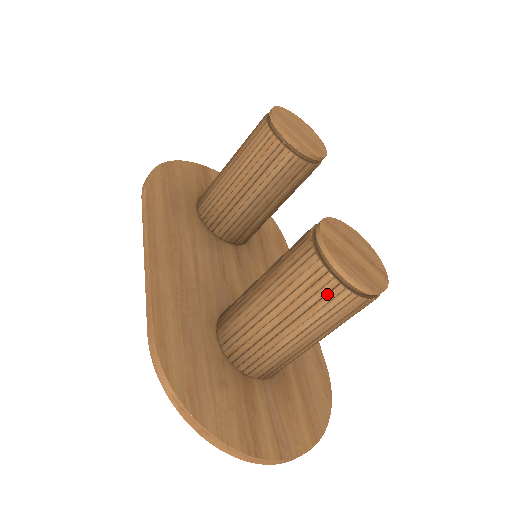
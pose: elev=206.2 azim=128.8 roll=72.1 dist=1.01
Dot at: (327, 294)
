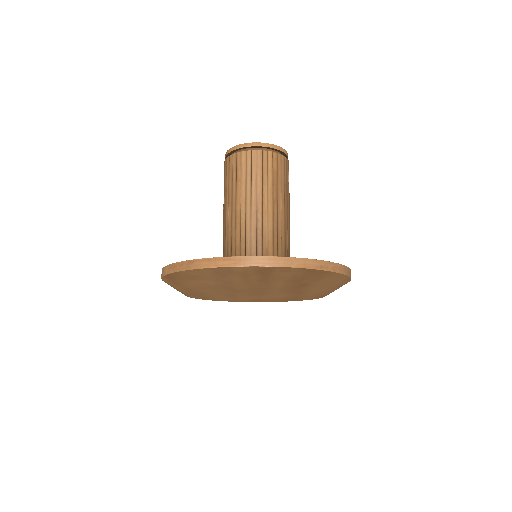
Dot at: (237, 164)
